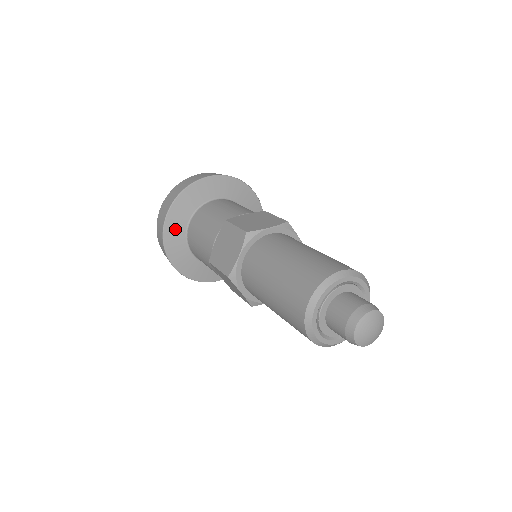
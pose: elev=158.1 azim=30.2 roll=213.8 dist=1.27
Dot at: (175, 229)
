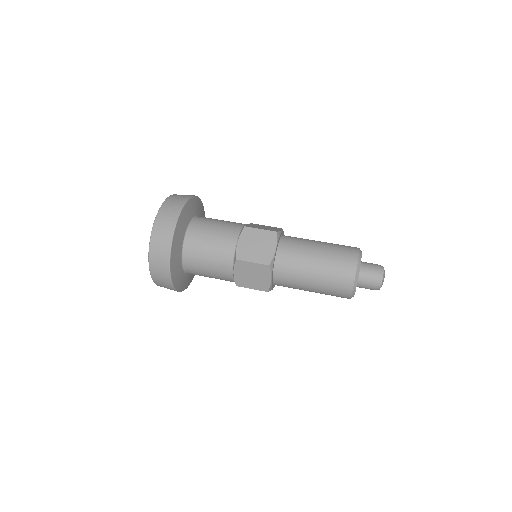
Dot at: (178, 238)
